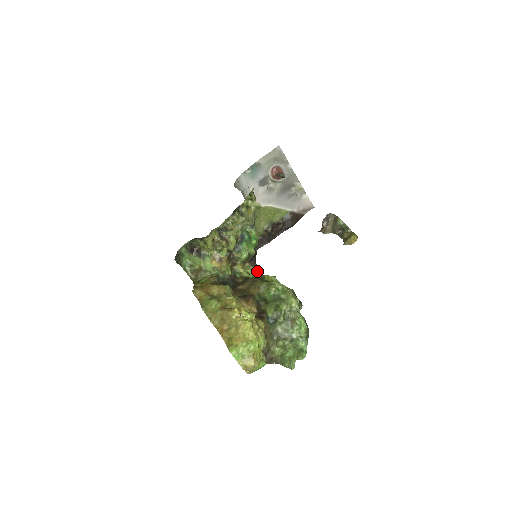
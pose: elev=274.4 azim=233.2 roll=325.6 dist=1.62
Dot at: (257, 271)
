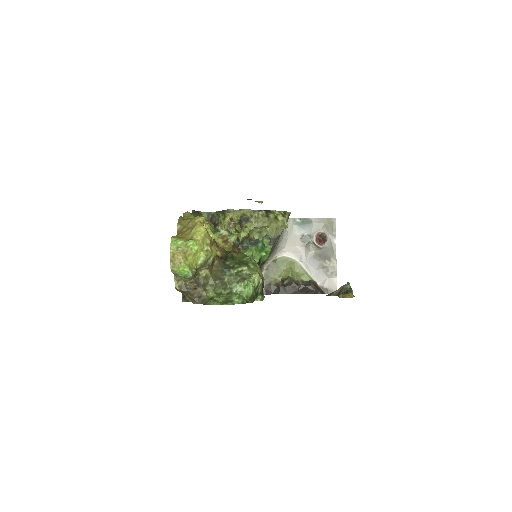
Dot at: occluded
